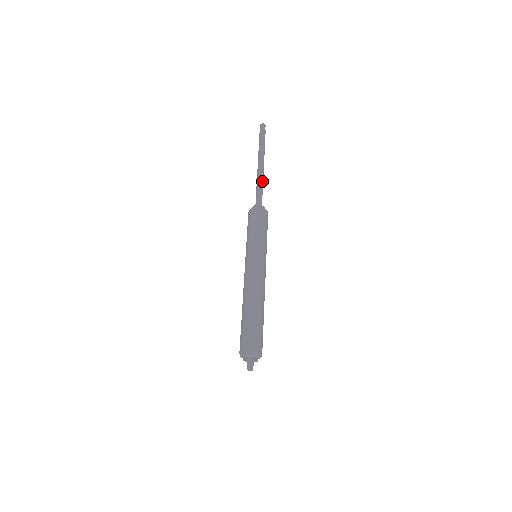
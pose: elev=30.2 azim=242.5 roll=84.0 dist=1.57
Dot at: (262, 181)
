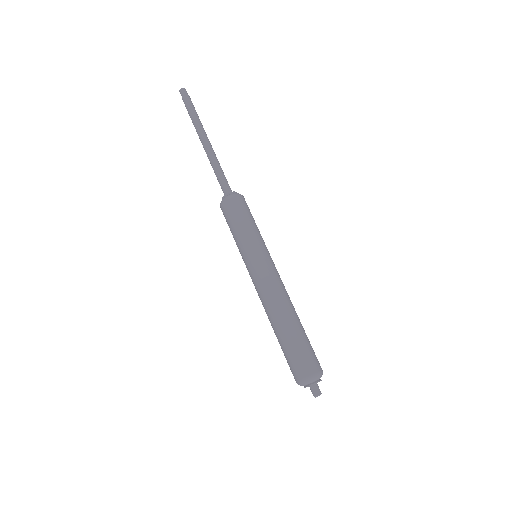
Dot at: (218, 162)
